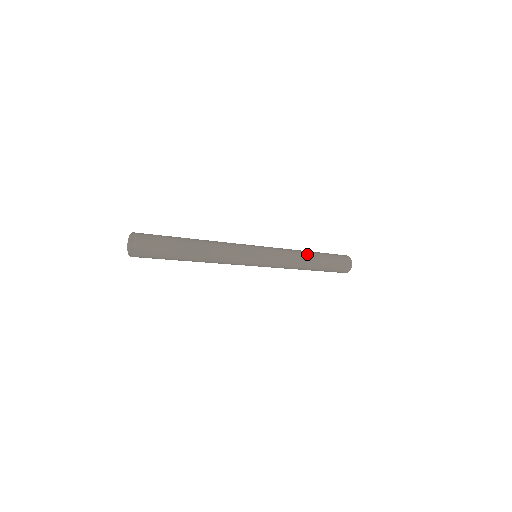
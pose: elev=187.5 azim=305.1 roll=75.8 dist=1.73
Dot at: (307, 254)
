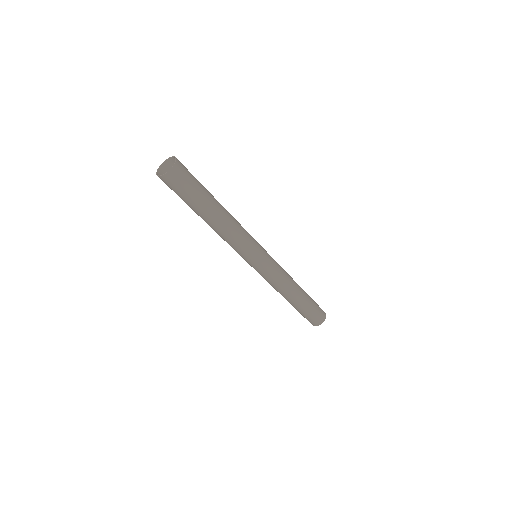
Dot at: occluded
